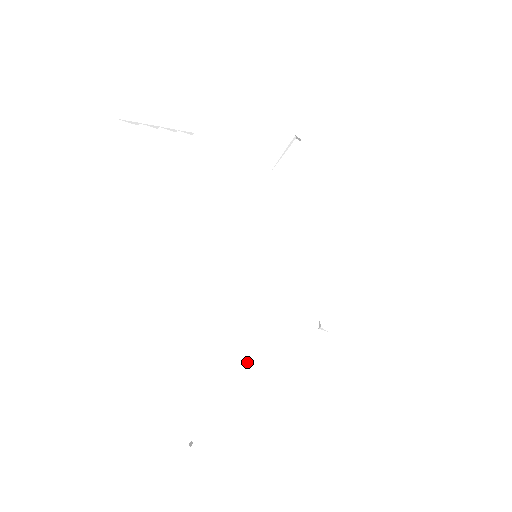
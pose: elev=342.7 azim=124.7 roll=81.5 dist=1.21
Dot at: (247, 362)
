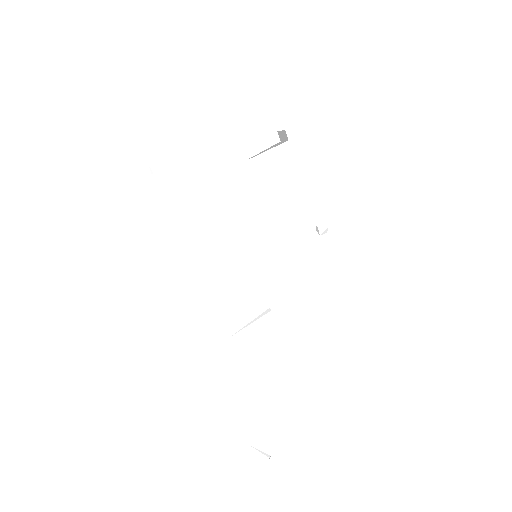
Dot at: (266, 314)
